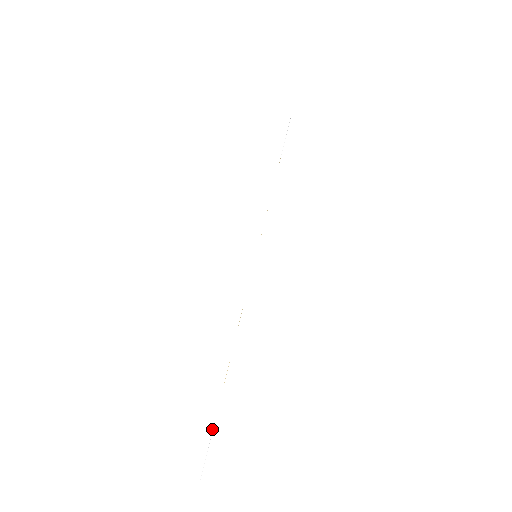
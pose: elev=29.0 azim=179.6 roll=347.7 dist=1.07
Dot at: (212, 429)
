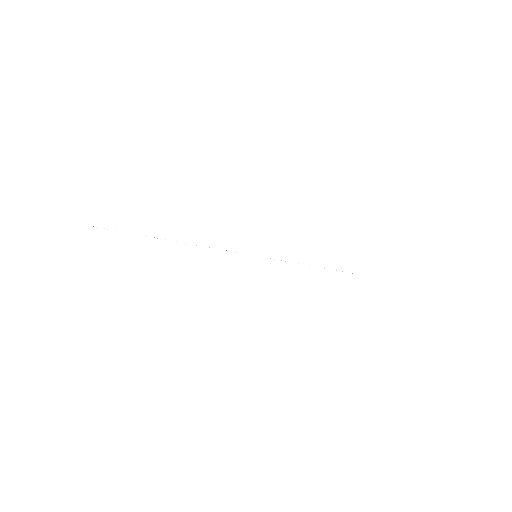
Dot at: occluded
